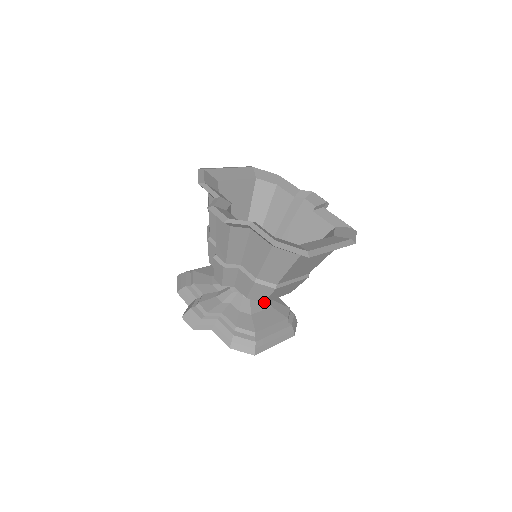
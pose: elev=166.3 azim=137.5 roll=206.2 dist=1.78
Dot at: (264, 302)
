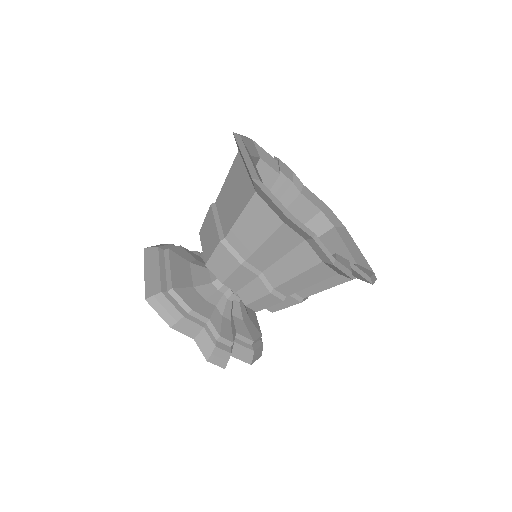
Dot at: occluded
